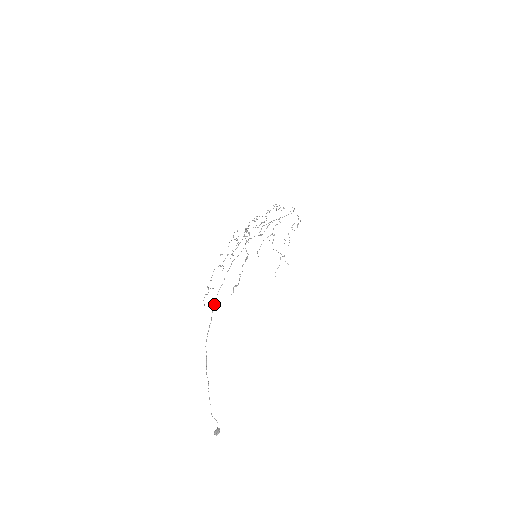
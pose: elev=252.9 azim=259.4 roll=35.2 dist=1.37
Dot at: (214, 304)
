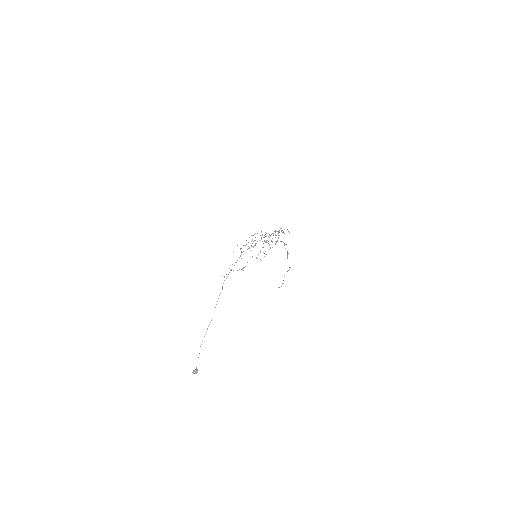
Dot at: (226, 278)
